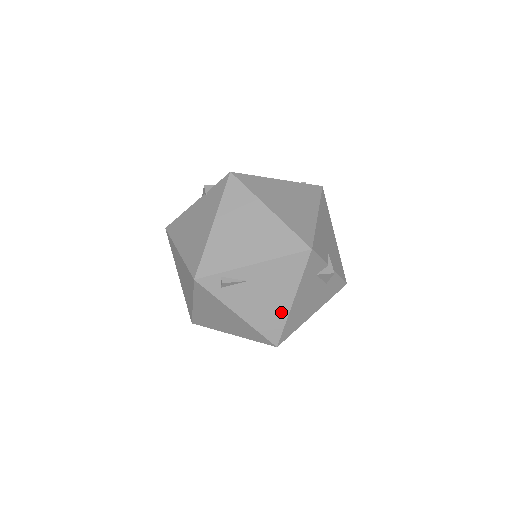
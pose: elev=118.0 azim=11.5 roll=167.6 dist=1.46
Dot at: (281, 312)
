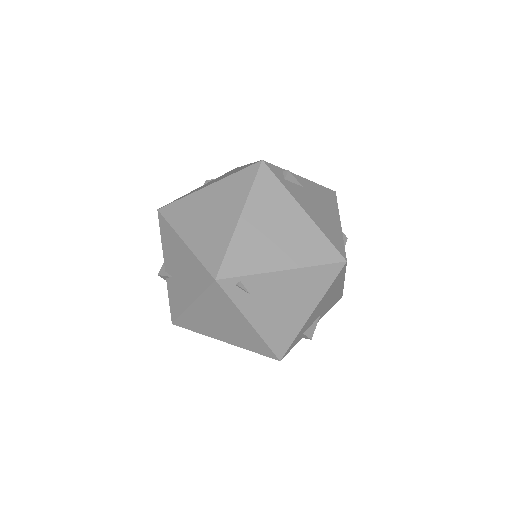
Dot at: (336, 228)
